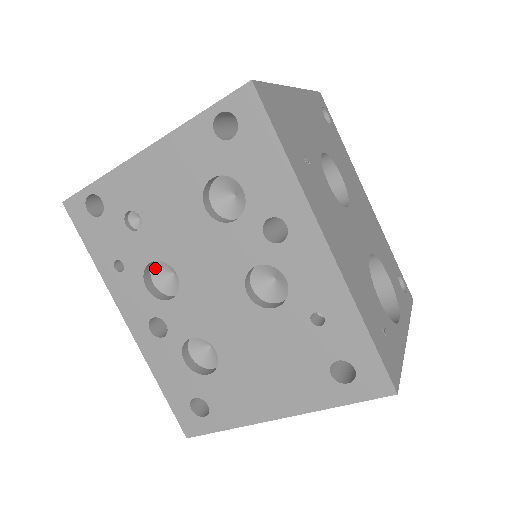
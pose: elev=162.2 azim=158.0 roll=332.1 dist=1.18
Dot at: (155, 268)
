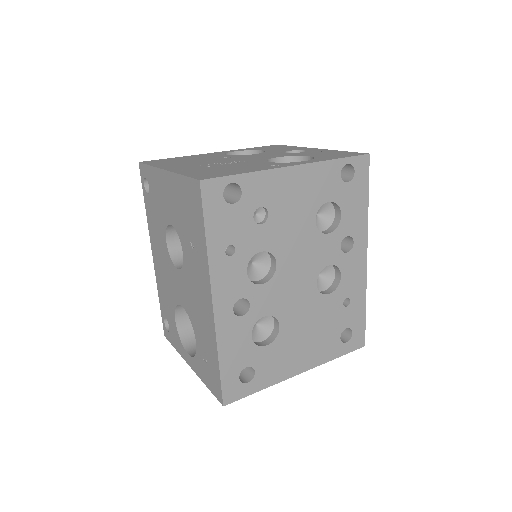
Dot at: occluded
